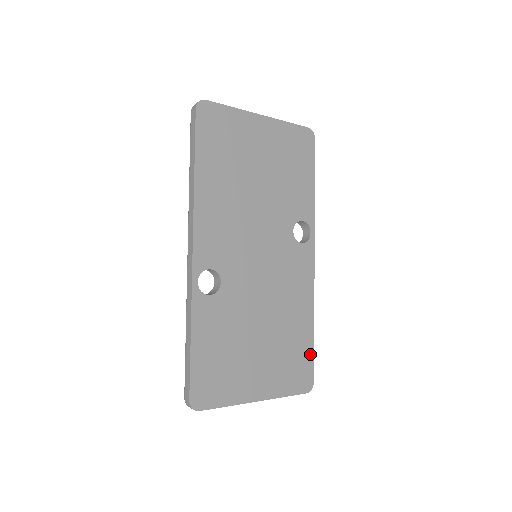
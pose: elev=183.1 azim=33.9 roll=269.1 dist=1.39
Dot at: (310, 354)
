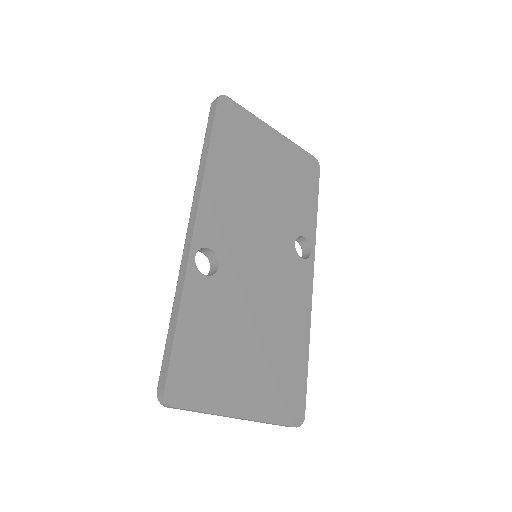
Dot at: (303, 381)
